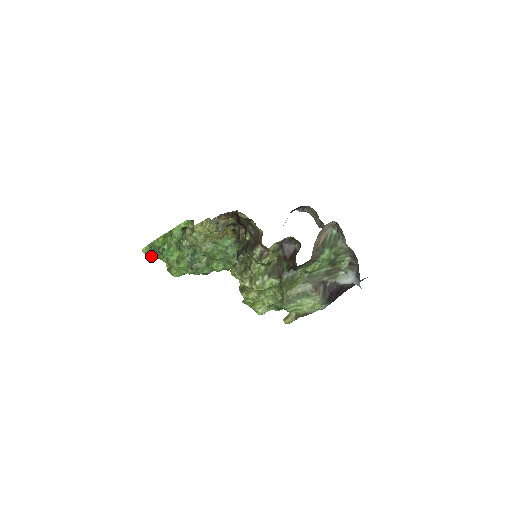
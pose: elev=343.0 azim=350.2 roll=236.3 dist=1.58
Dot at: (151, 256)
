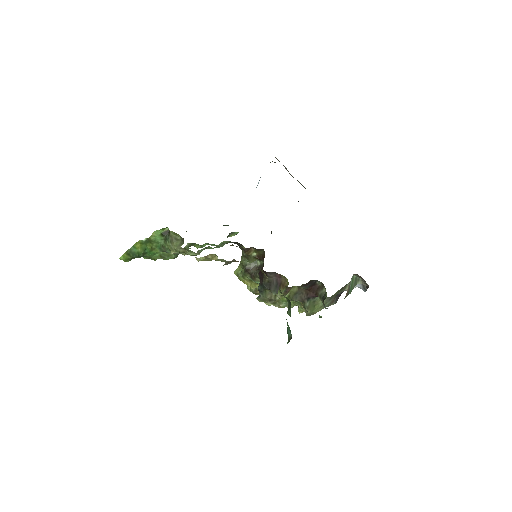
Dot at: occluded
